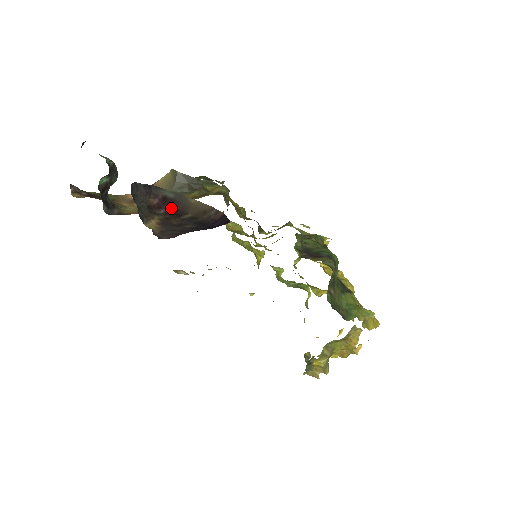
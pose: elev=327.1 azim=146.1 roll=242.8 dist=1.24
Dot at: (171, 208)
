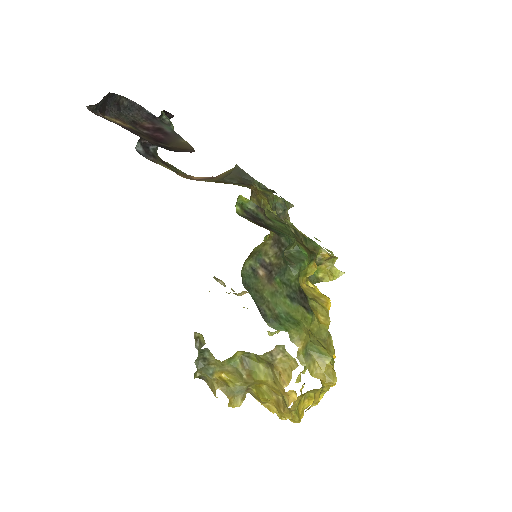
Dot at: (158, 136)
